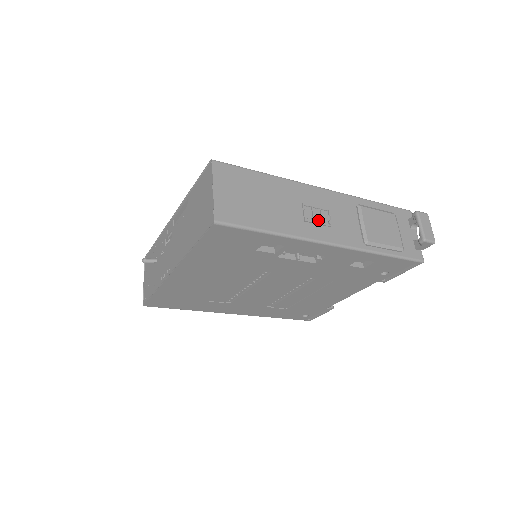
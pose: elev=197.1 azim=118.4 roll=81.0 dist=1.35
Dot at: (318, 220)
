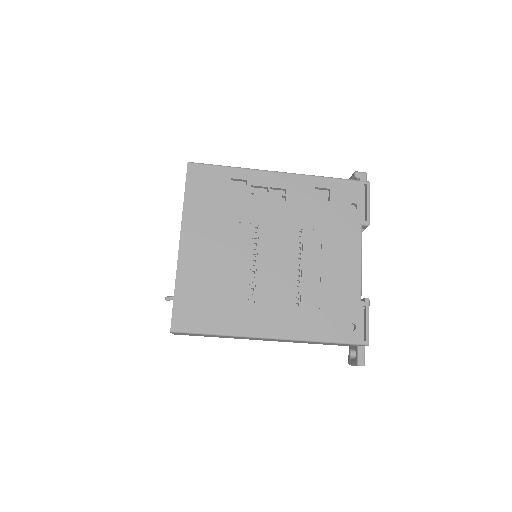
Dot at: occluded
